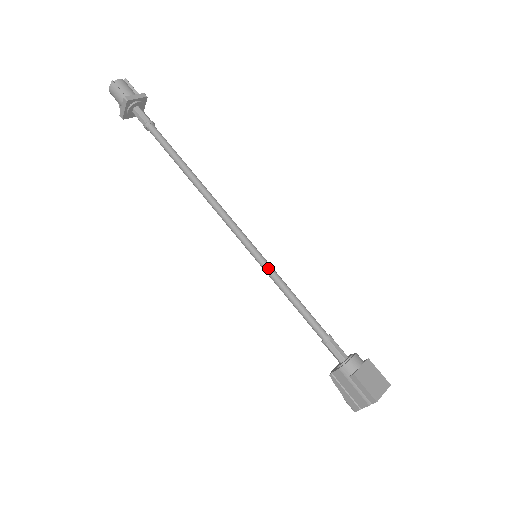
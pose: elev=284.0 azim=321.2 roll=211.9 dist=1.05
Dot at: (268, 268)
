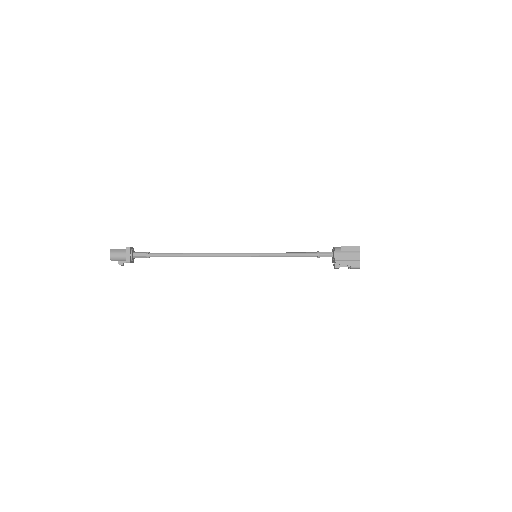
Dot at: (267, 253)
